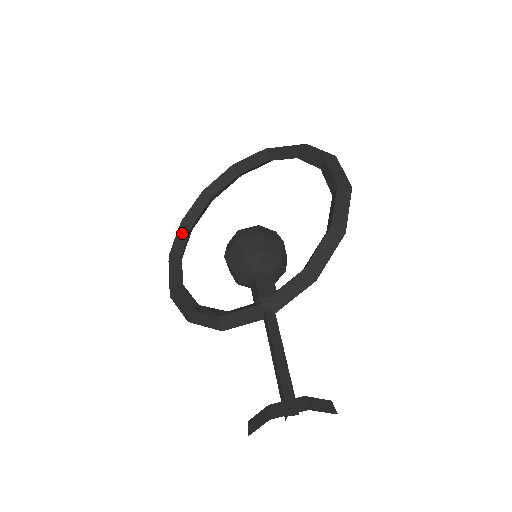
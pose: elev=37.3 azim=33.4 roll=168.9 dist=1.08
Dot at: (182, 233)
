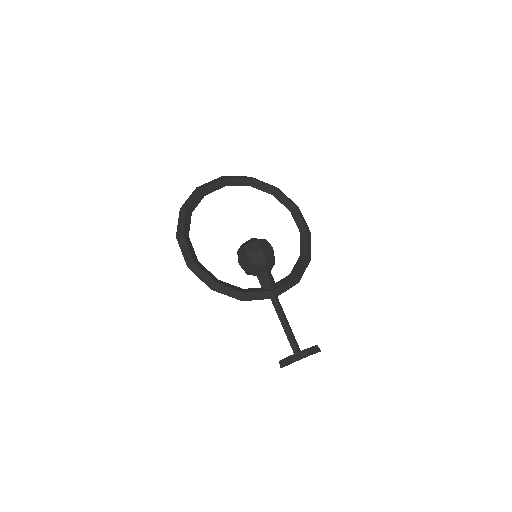
Dot at: (188, 218)
